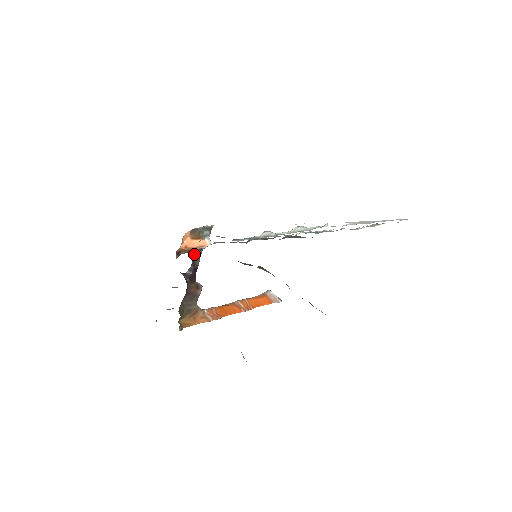
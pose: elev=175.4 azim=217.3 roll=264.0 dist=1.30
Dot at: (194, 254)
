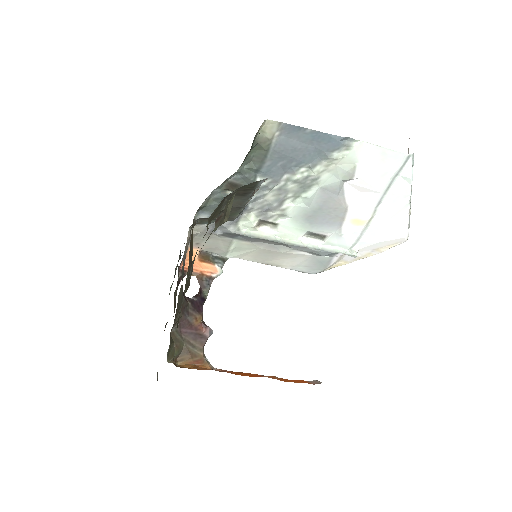
Dot at: (202, 279)
